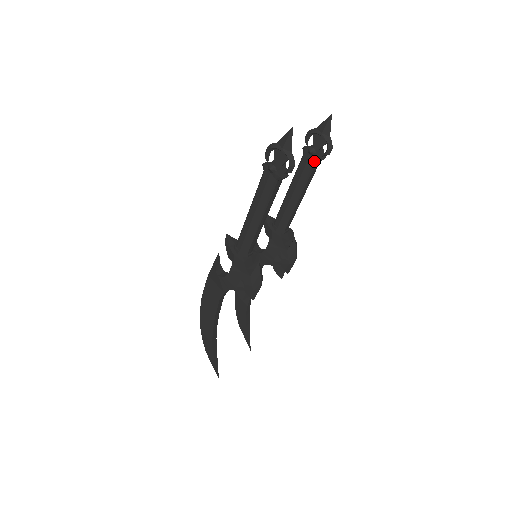
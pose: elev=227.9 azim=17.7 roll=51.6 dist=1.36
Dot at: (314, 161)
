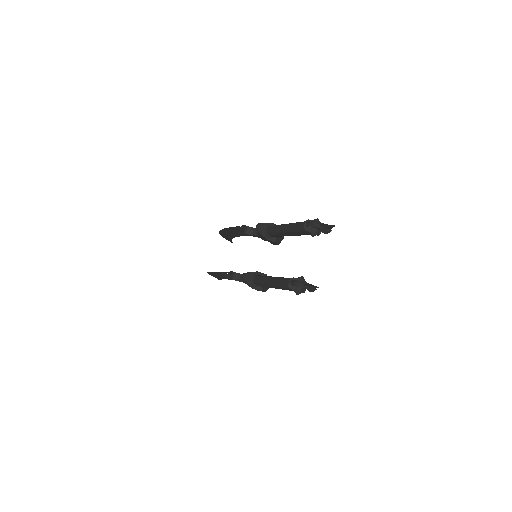
Dot at: occluded
